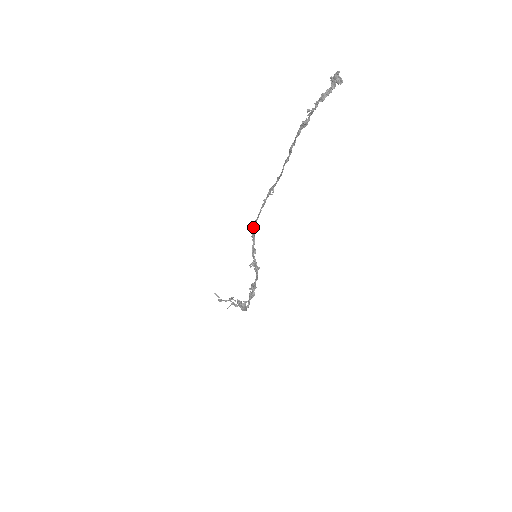
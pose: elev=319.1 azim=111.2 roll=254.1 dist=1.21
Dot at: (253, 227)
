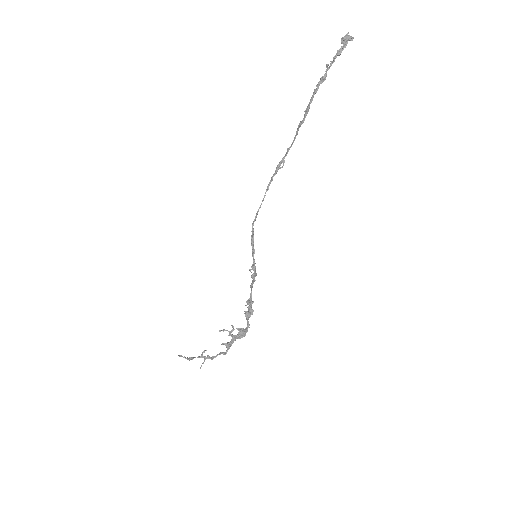
Dot at: (254, 219)
